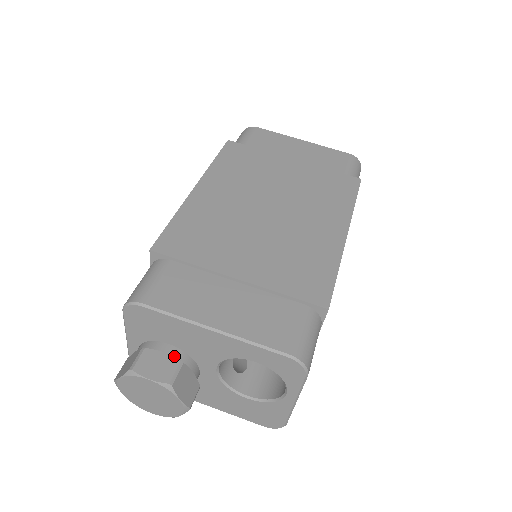
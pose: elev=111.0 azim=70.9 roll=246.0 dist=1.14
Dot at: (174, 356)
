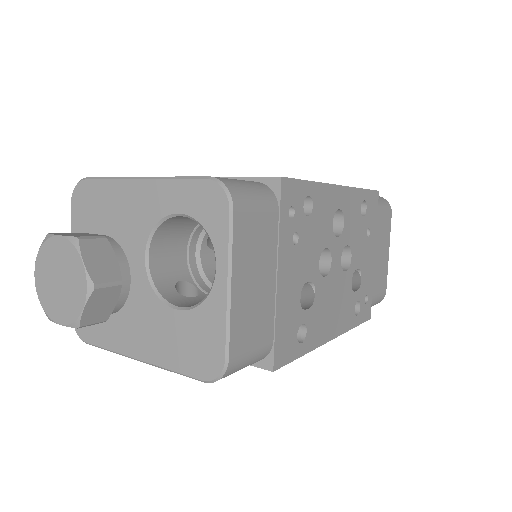
Dot at: occluded
